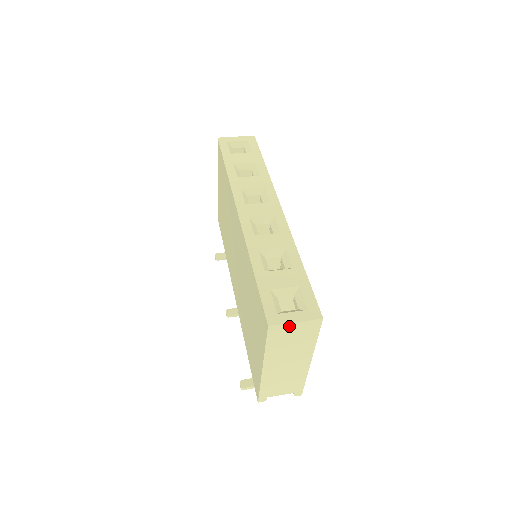
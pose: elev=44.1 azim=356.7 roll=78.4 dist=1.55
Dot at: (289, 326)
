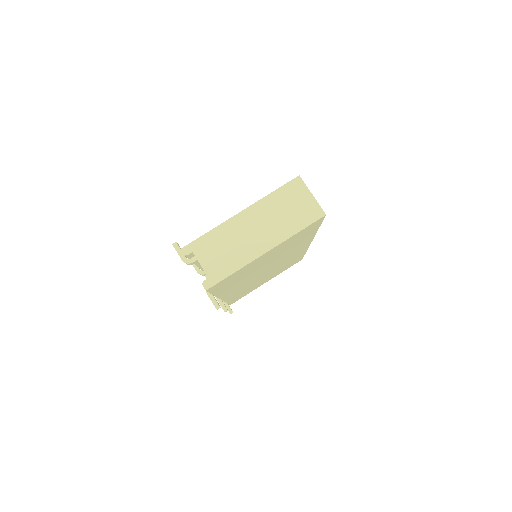
Dot at: (306, 193)
